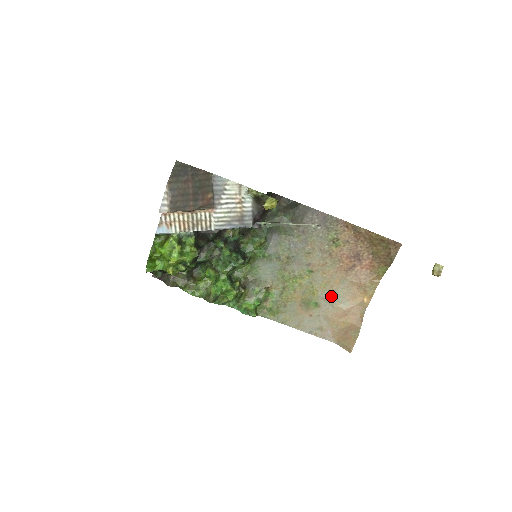
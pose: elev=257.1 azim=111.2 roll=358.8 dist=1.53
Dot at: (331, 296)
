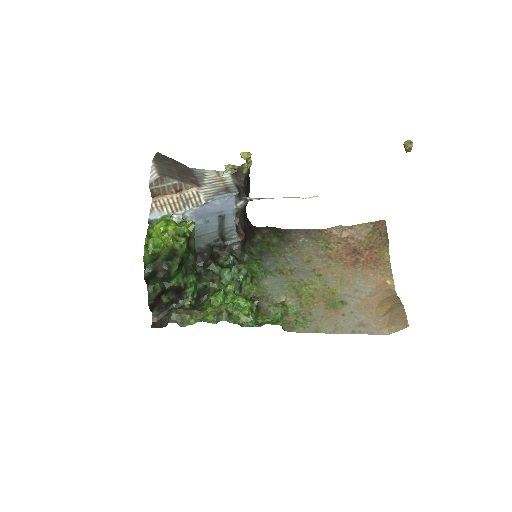
Dot at: (352, 290)
